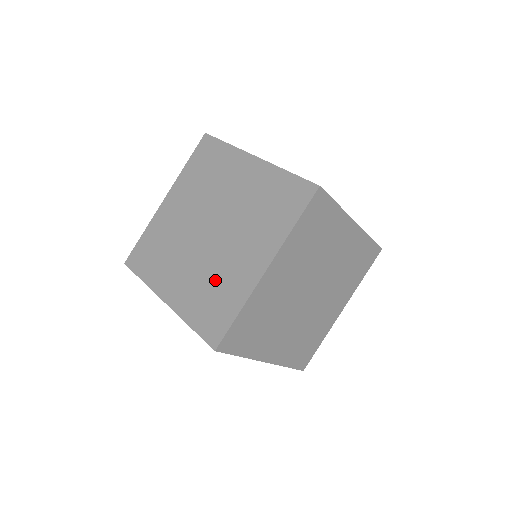
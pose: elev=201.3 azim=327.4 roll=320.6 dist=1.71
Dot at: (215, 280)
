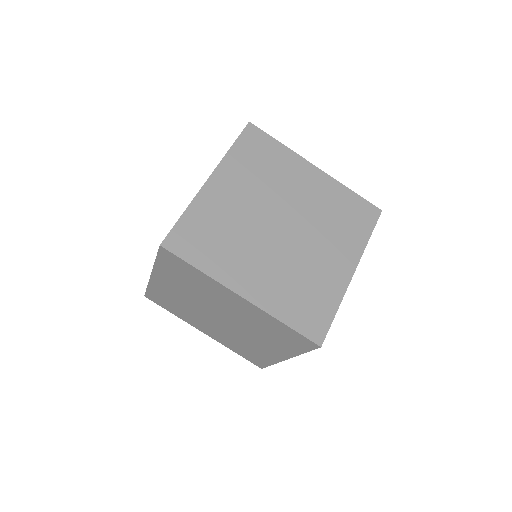
Dot at: (303, 278)
